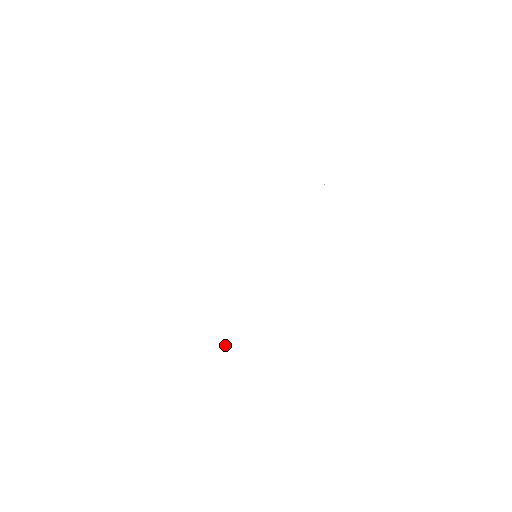
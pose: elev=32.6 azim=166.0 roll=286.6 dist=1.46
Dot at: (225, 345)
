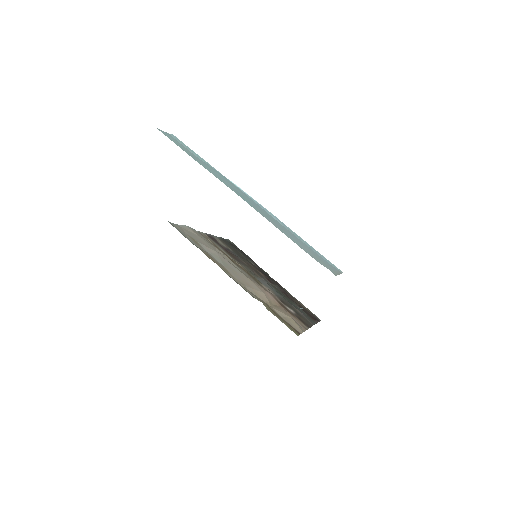
Dot at: (301, 308)
